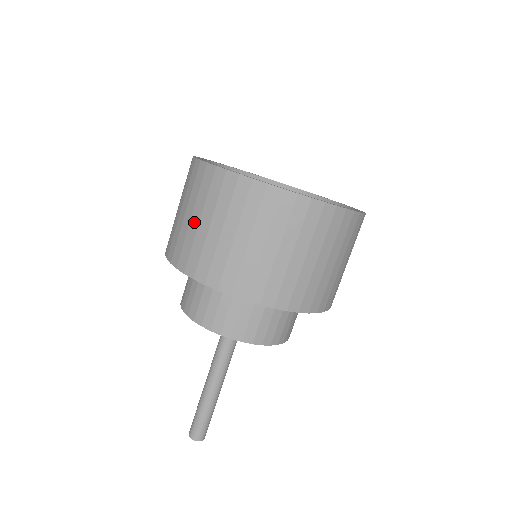
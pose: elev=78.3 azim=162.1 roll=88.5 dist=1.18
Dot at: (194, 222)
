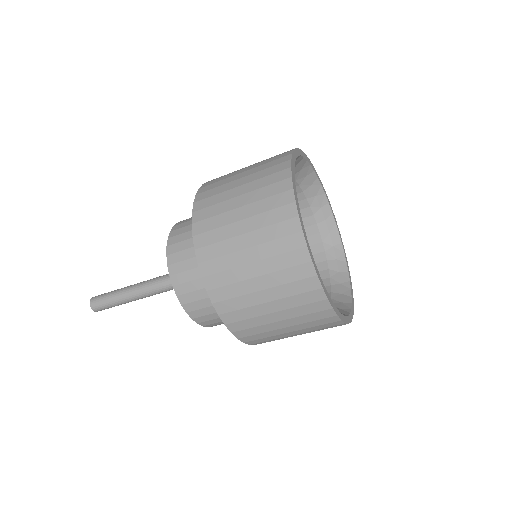
Dot at: (274, 318)
